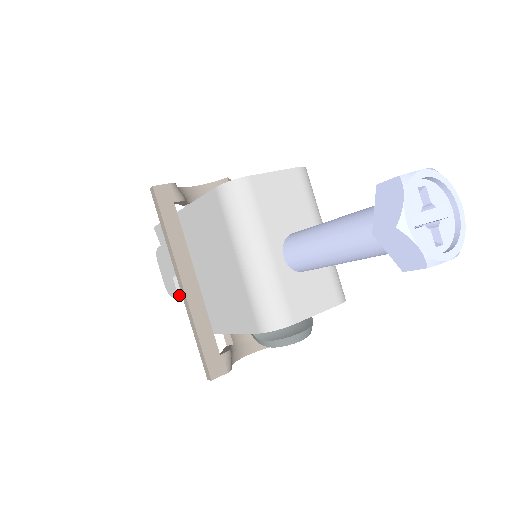
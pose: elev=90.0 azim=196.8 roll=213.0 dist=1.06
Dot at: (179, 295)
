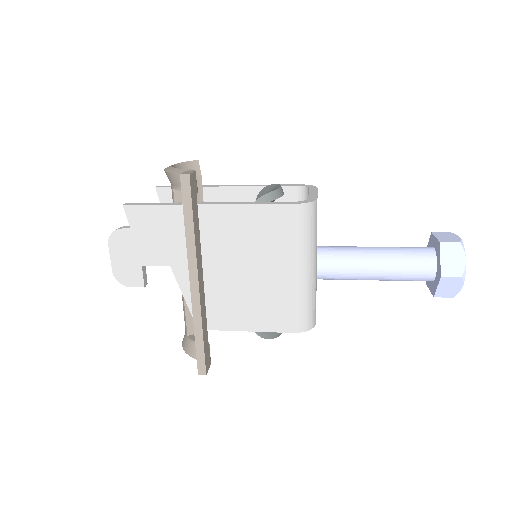
Dot at: (145, 286)
